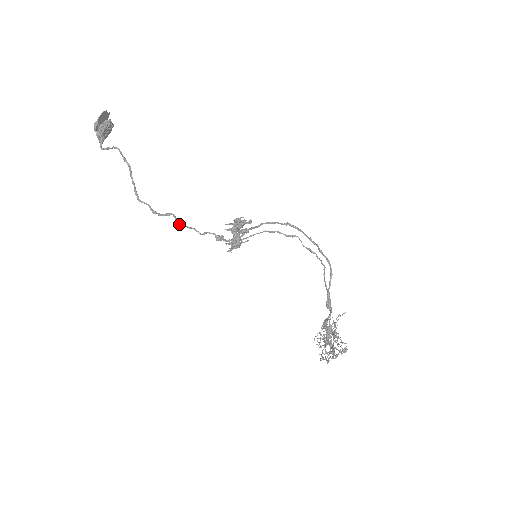
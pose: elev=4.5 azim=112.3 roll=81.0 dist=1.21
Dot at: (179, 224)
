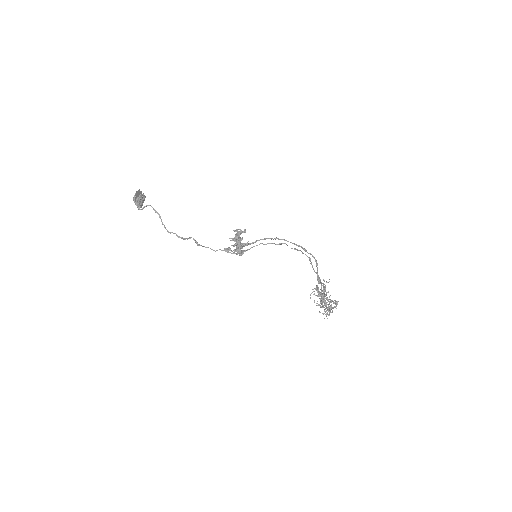
Dot at: (198, 244)
